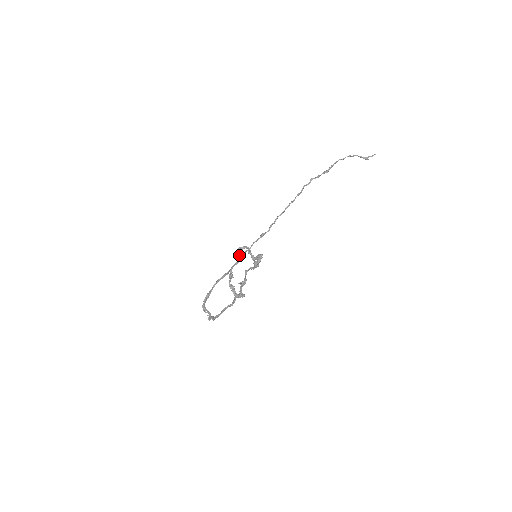
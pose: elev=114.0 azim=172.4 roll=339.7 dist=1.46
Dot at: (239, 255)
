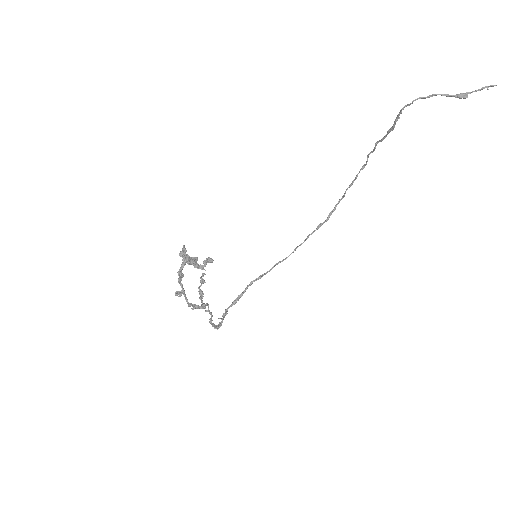
Dot at: (184, 256)
